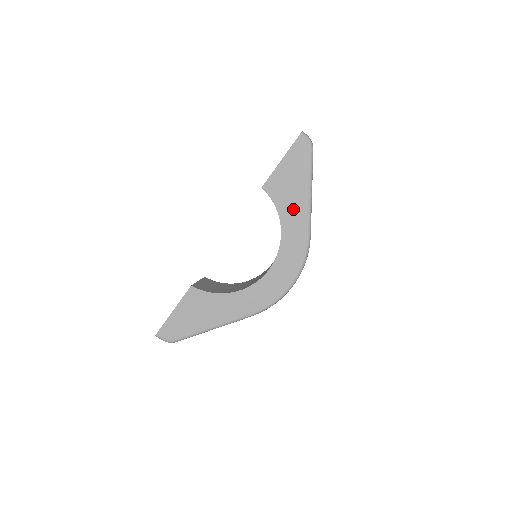
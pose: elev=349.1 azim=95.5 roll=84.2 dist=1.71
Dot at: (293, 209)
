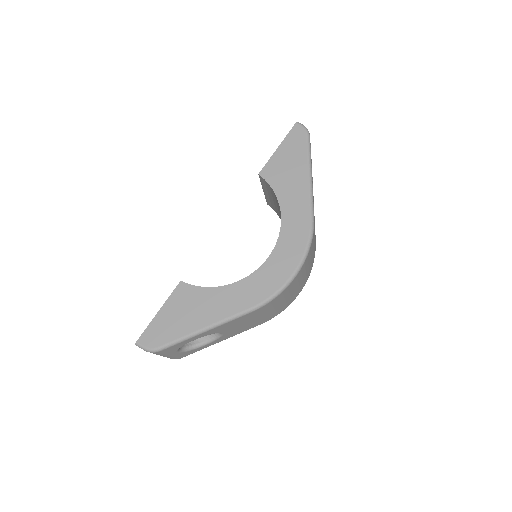
Dot at: (293, 191)
